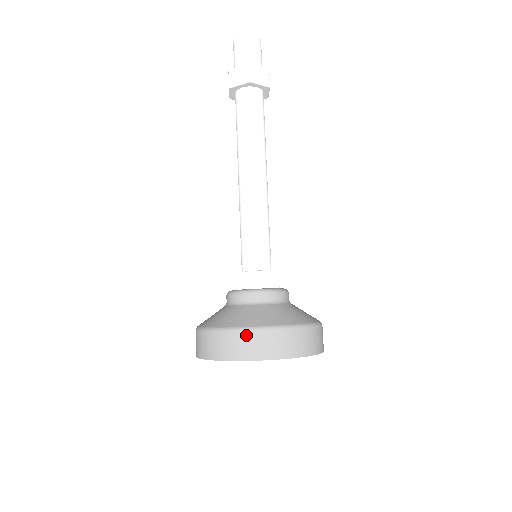
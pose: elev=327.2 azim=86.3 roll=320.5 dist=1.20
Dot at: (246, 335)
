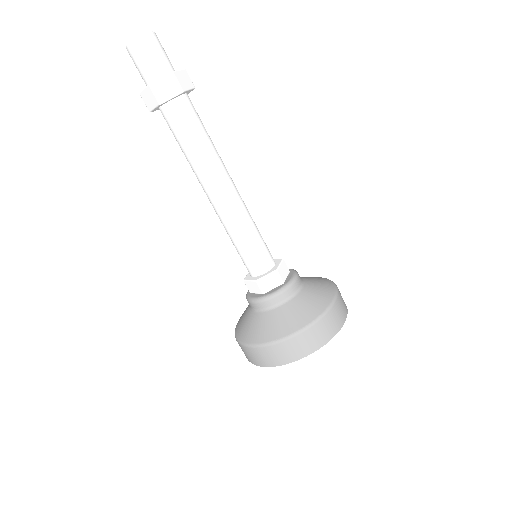
Dot at: (315, 328)
